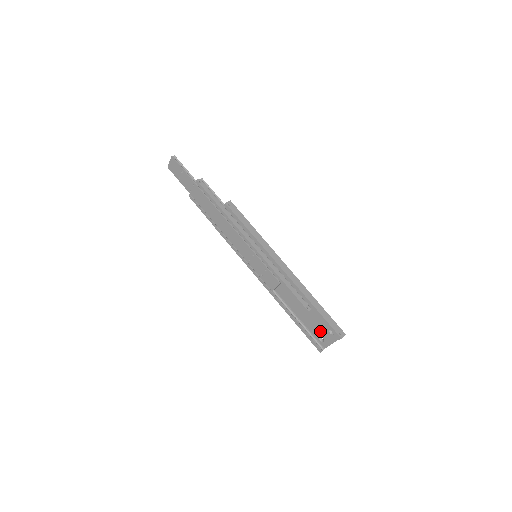
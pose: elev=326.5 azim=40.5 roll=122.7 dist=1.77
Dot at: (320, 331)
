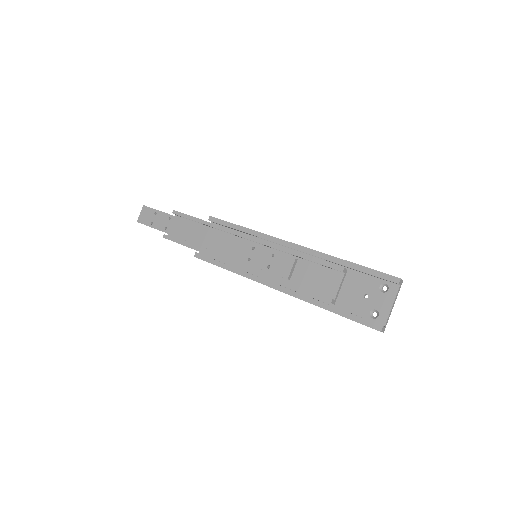
Dot at: (368, 301)
